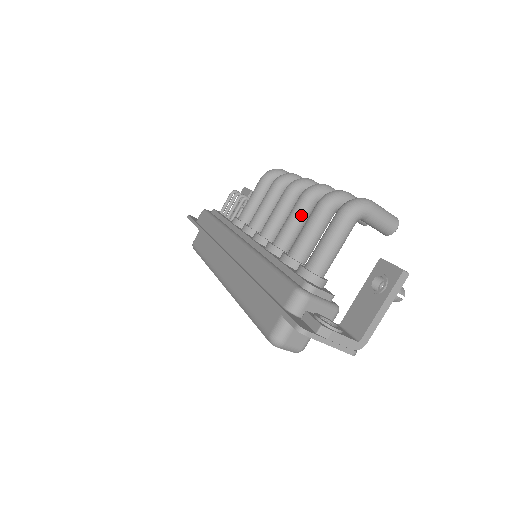
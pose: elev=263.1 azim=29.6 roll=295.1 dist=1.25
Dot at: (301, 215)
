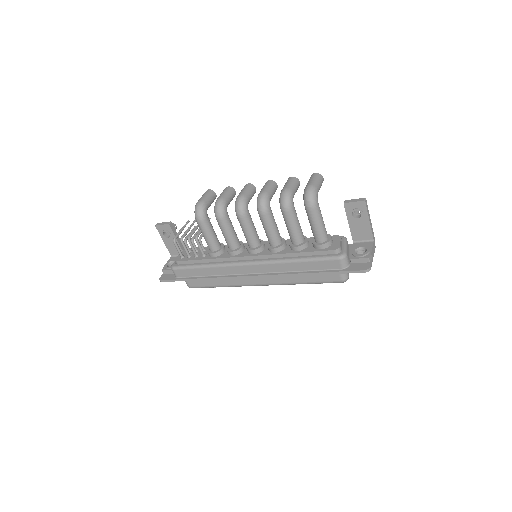
Dot at: (273, 222)
